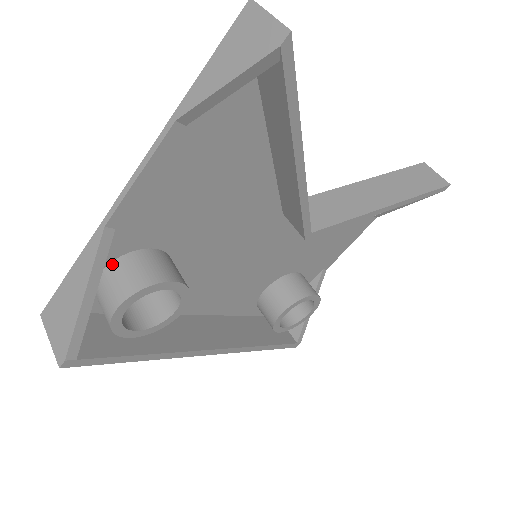
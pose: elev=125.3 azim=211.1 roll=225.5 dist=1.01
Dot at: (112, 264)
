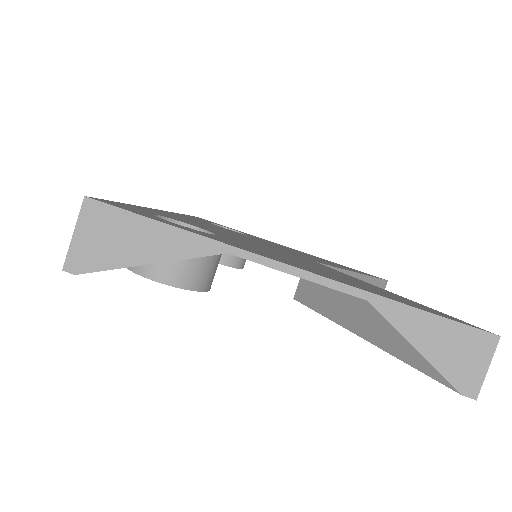
Dot at: occluded
